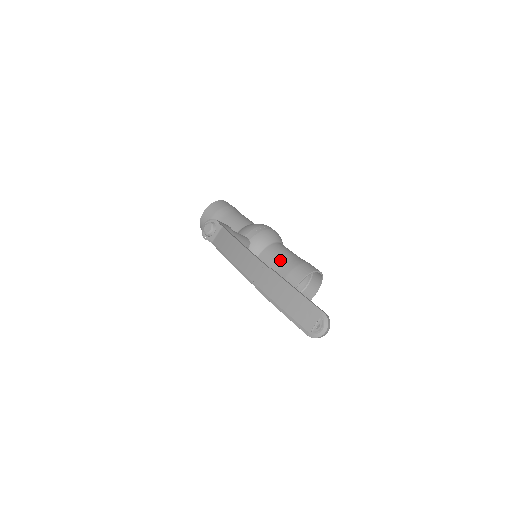
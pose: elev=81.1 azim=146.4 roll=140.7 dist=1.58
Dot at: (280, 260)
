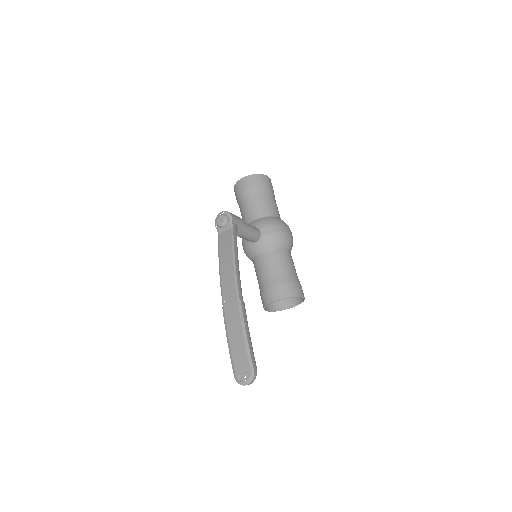
Dot at: (275, 269)
